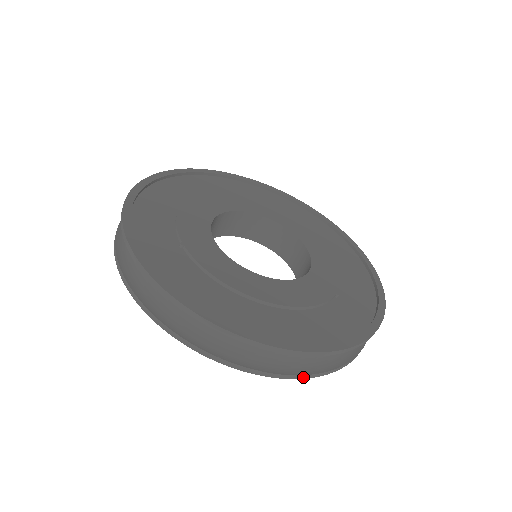
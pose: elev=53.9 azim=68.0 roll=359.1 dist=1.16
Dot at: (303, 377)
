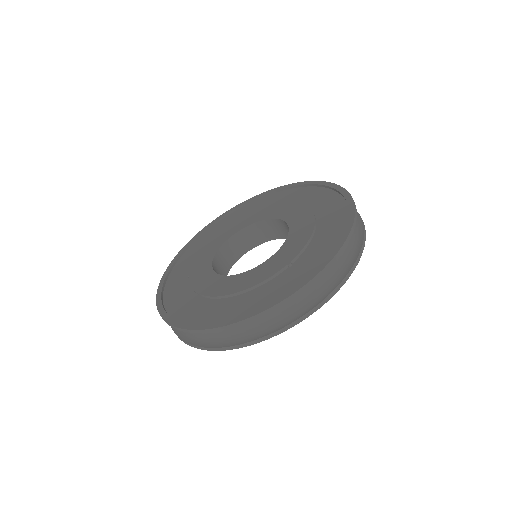
Dot at: (250, 344)
